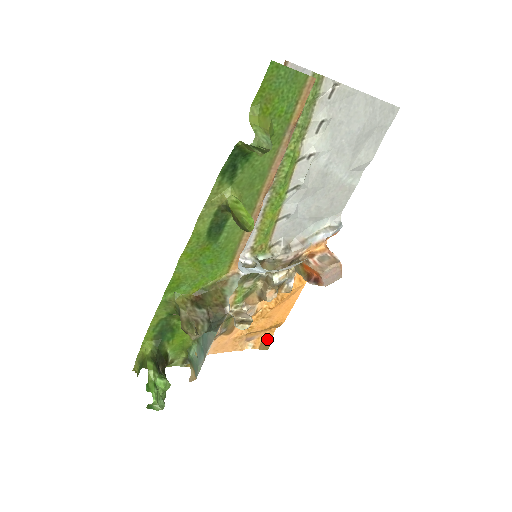
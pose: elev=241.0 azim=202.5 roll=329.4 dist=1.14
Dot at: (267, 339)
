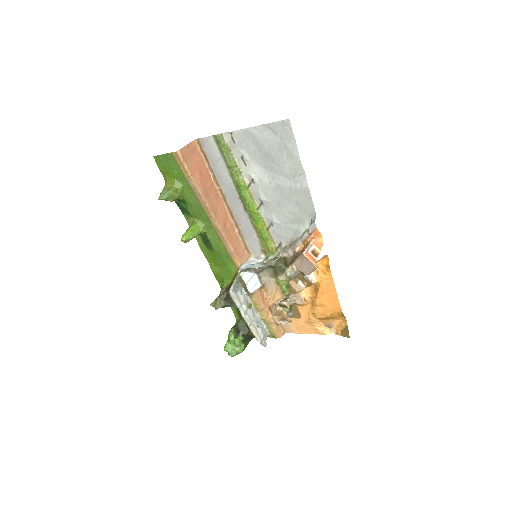
Dot at: (345, 327)
